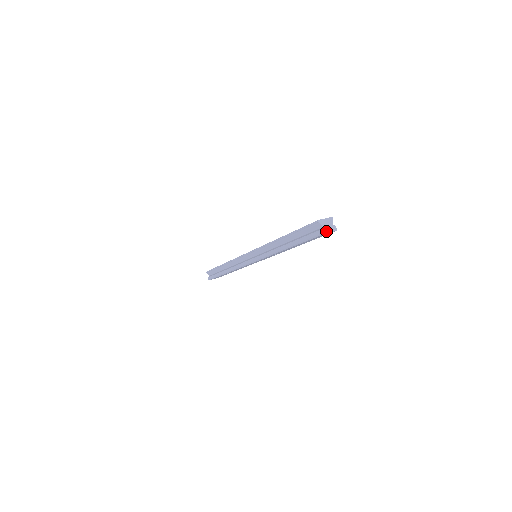
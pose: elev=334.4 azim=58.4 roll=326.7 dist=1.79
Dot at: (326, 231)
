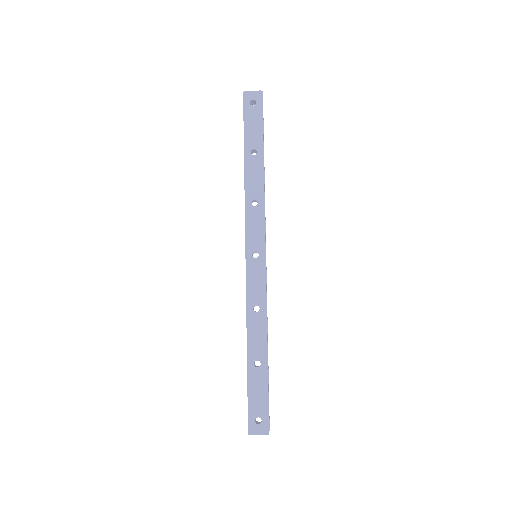
Dot at: (249, 92)
